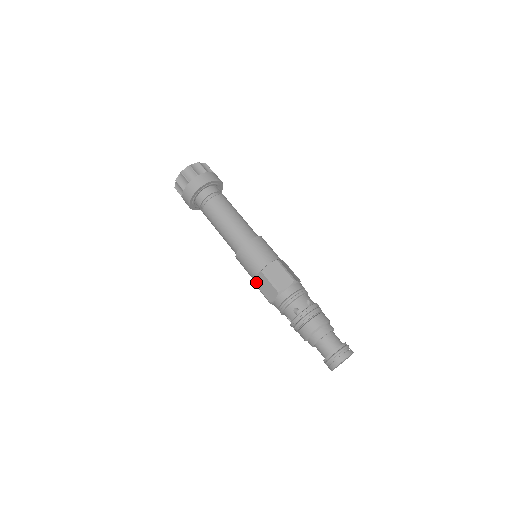
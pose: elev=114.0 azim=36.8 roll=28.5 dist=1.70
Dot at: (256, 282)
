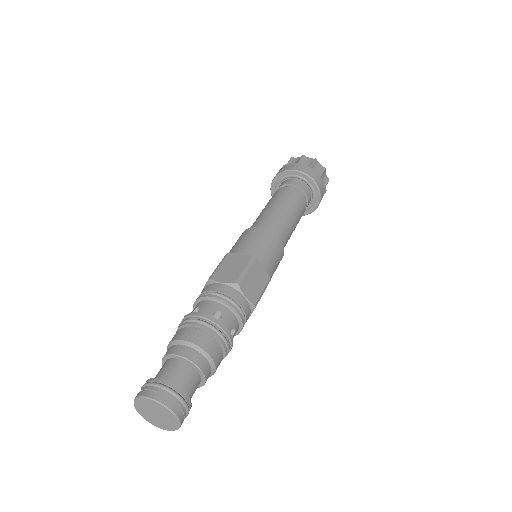
Dot at: occluded
